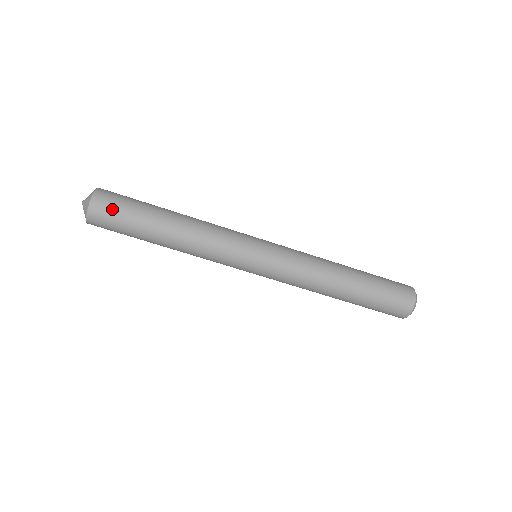
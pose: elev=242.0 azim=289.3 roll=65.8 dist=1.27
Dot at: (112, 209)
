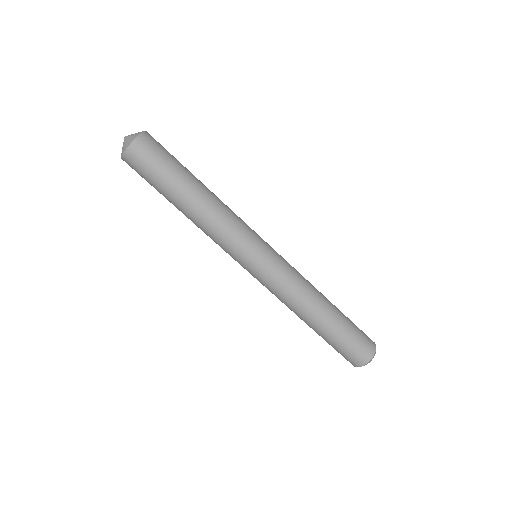
Dot at: (159, 148)
